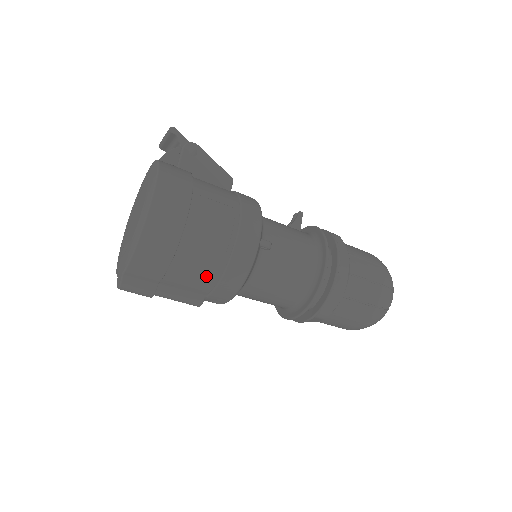
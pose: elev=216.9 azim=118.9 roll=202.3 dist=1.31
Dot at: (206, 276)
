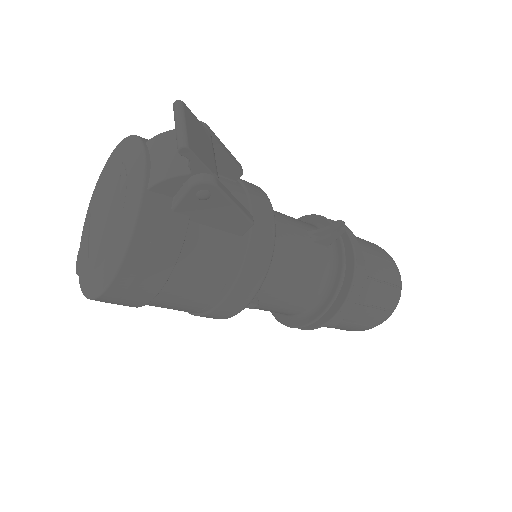
Dot at: occluded
